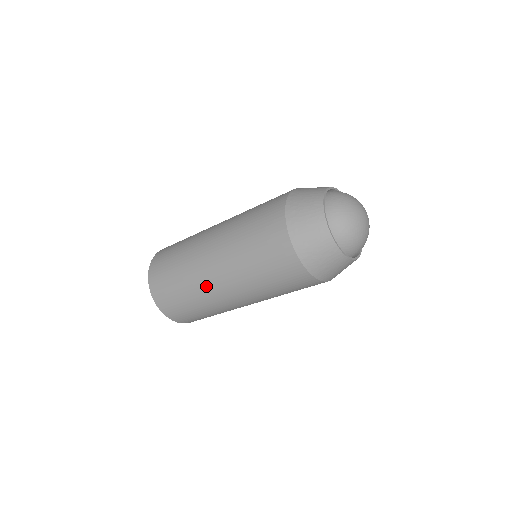
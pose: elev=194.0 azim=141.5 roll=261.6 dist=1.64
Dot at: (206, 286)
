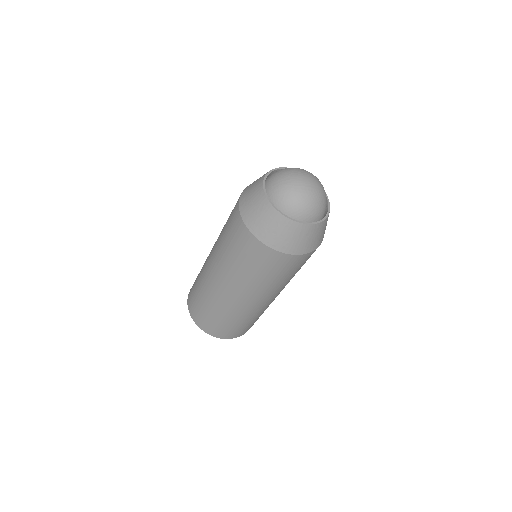
Dot at: (216, 293)
